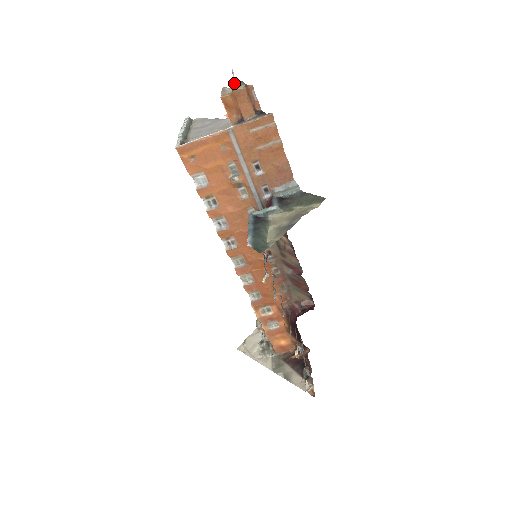
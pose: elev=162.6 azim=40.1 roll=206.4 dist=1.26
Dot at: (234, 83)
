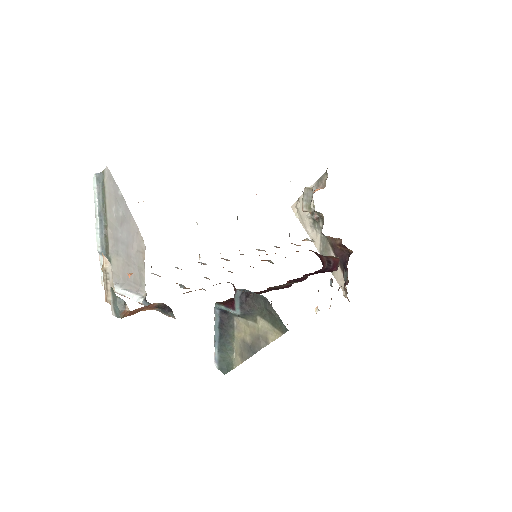
Dot at: occluded
